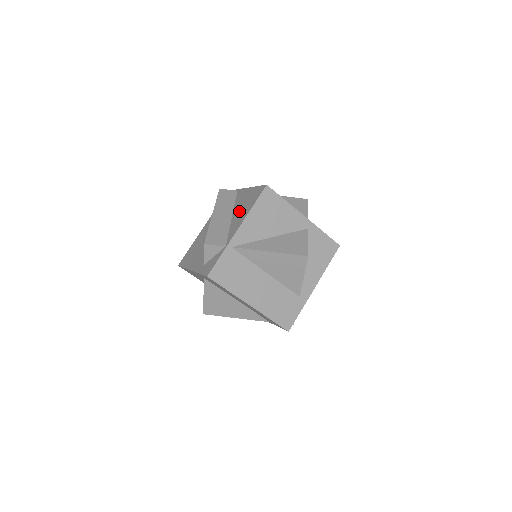
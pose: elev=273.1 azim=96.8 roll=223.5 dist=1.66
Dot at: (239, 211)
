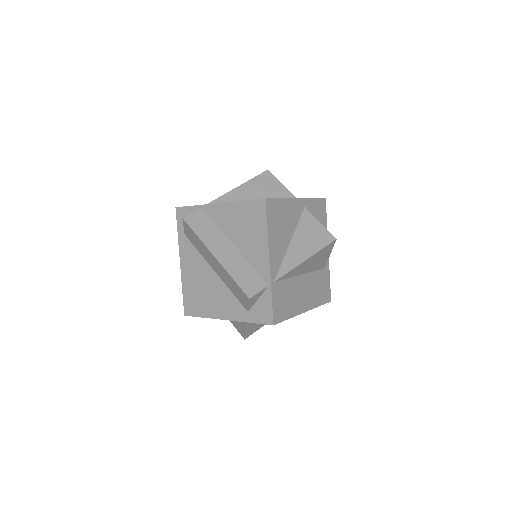
Dot at: (243, 238)
